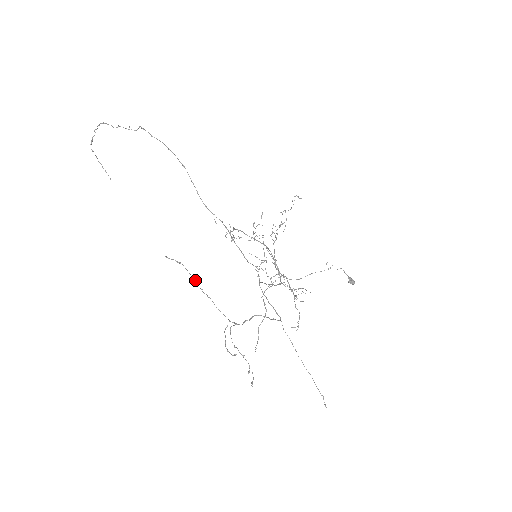
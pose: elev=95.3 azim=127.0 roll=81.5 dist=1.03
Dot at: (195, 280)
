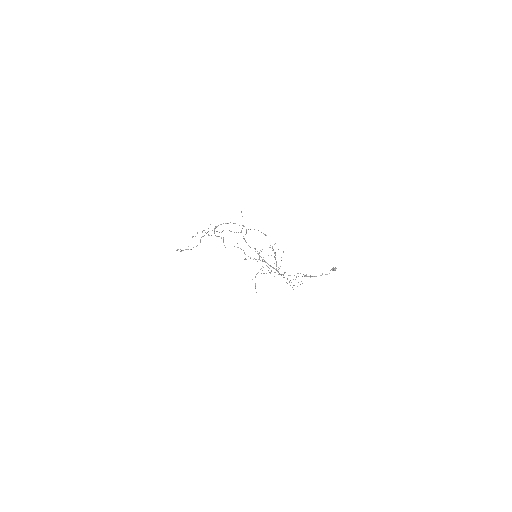
Dot at: occluded
